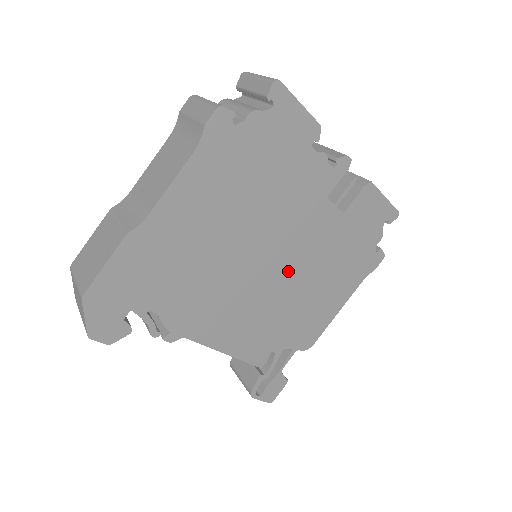
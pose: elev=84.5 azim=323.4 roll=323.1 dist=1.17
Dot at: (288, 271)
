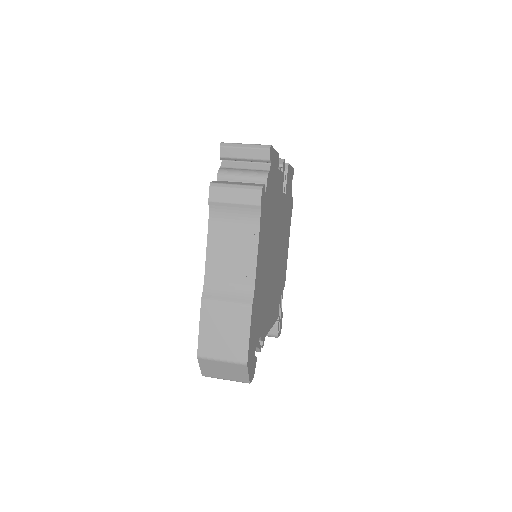
Dot at: (279, 251)
